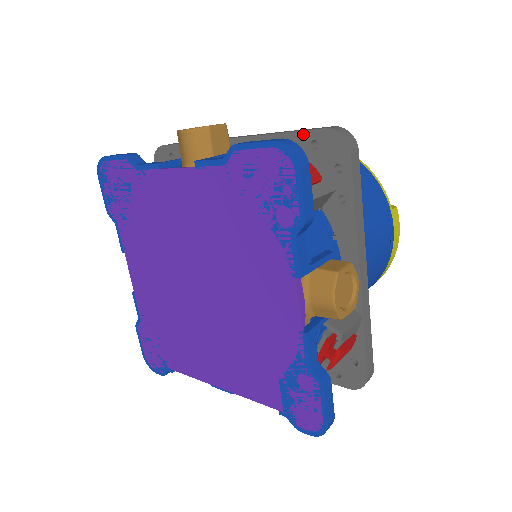
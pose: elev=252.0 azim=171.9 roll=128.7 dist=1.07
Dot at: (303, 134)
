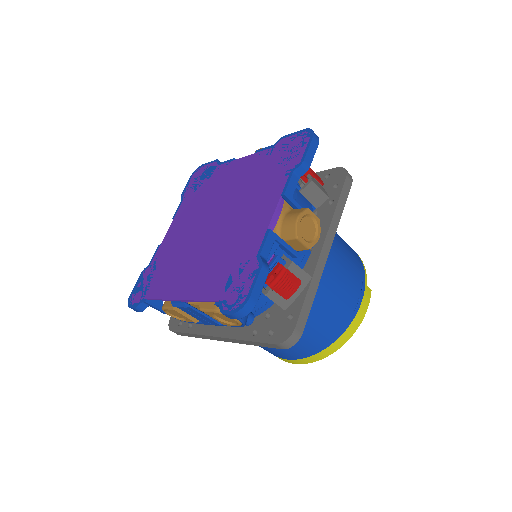
Dot at: (323, 172)
